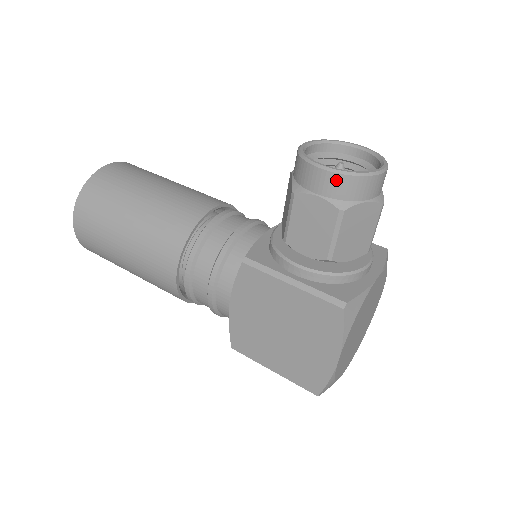
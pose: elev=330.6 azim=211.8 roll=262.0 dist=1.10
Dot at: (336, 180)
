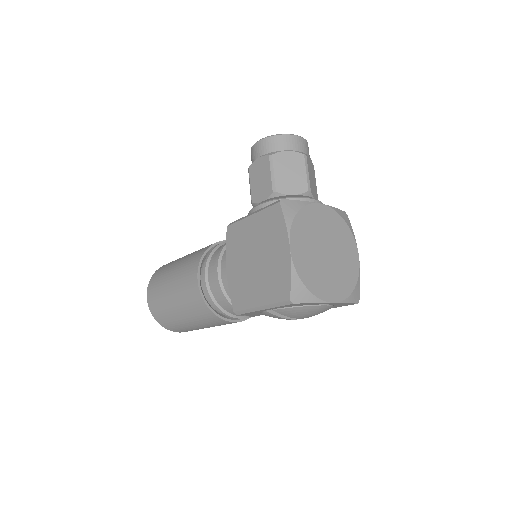
Dot at: (264, 143)
